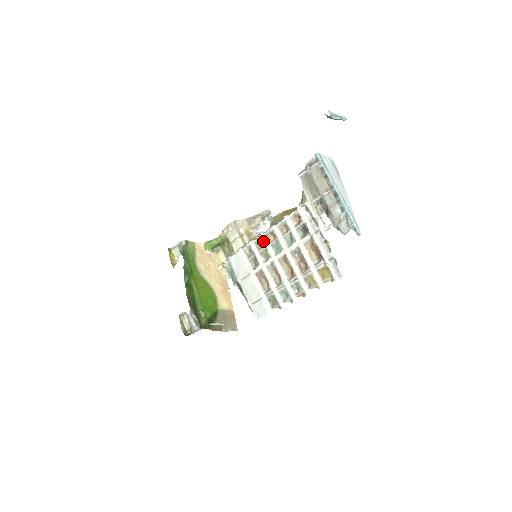
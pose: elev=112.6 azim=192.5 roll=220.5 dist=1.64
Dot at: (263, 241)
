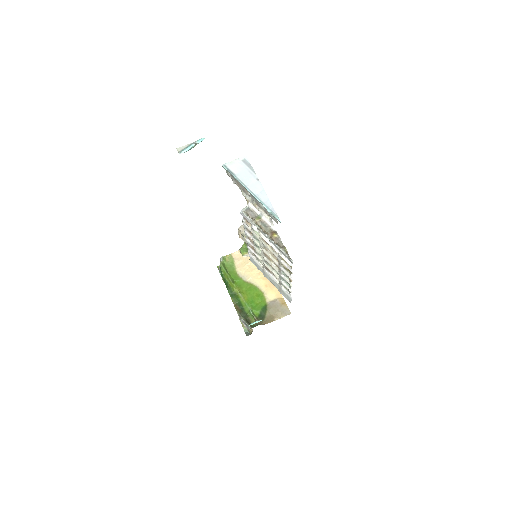
Dot at: (250, 244)
